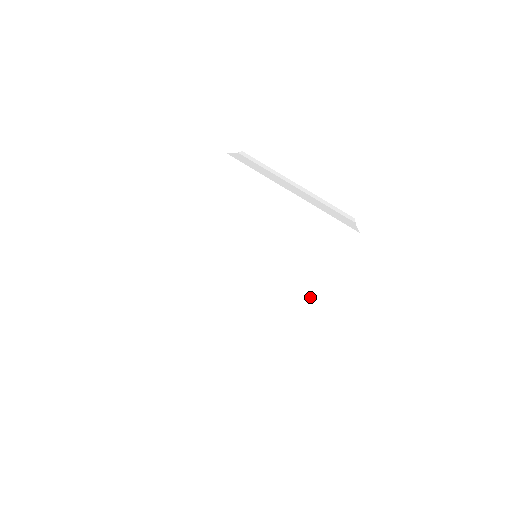
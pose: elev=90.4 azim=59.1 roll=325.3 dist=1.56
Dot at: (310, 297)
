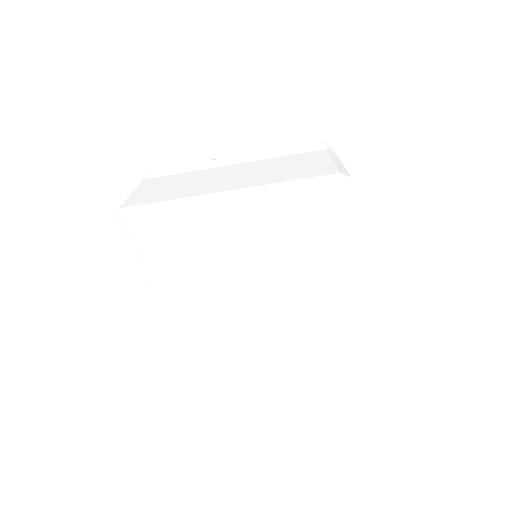
Dot at: (341, 274)
